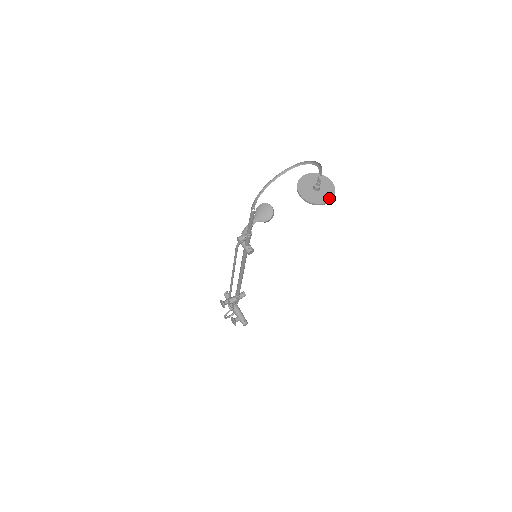
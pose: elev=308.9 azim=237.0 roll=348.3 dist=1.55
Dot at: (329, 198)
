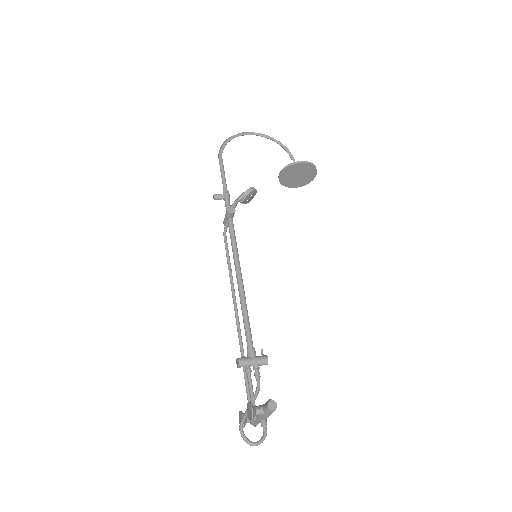
Dot at: (306, 163)
